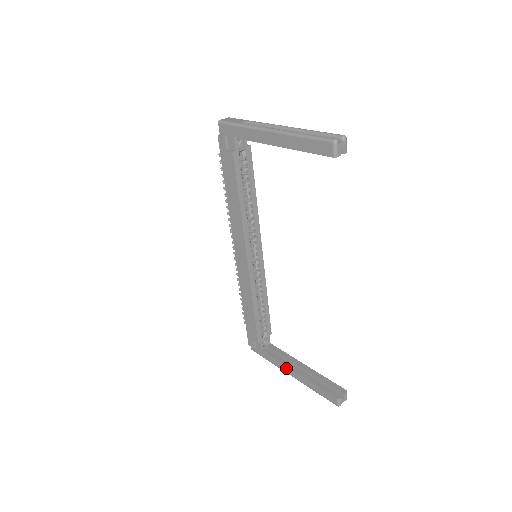
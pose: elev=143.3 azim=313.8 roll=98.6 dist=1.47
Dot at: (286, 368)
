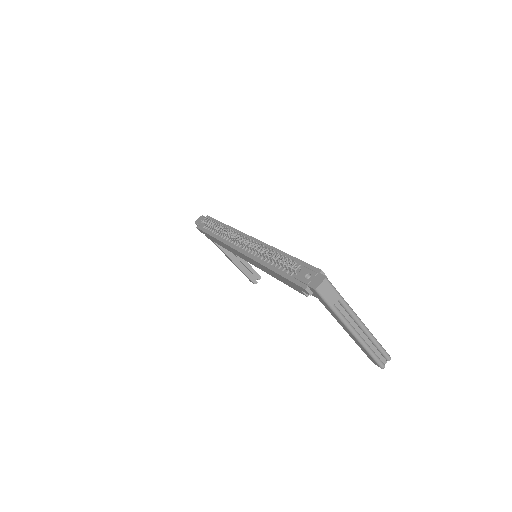
Dot at: (224, 253)
